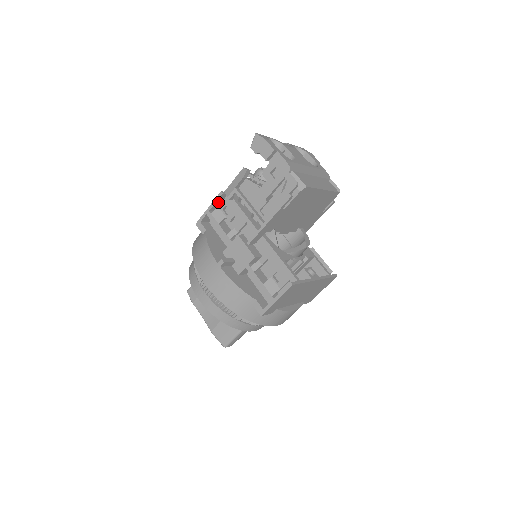
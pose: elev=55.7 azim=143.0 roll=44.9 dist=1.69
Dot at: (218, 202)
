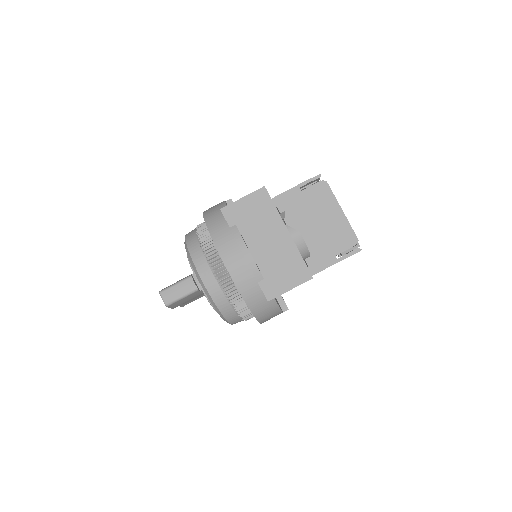
Dot at: occluded
